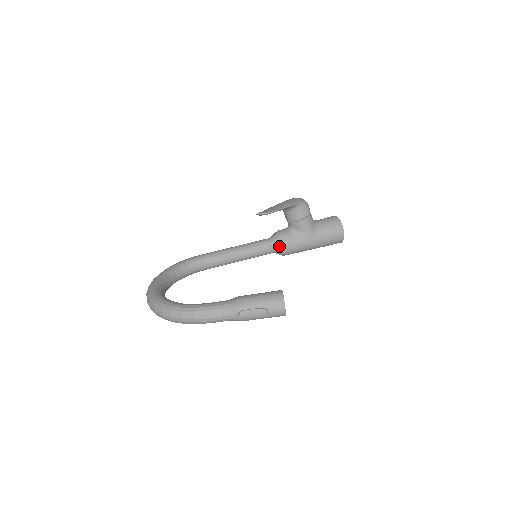
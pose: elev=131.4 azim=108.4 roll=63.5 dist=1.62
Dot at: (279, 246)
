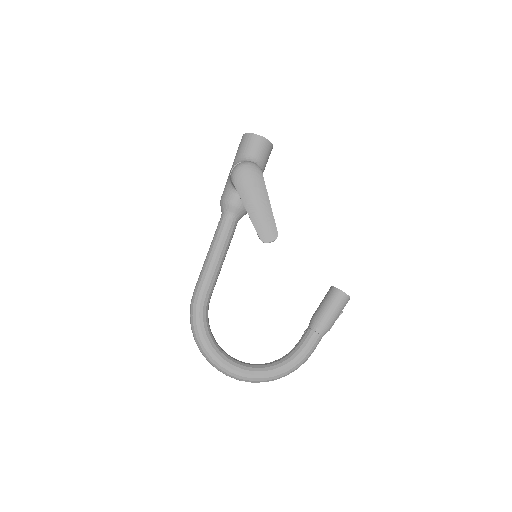
Dot at: occluded
